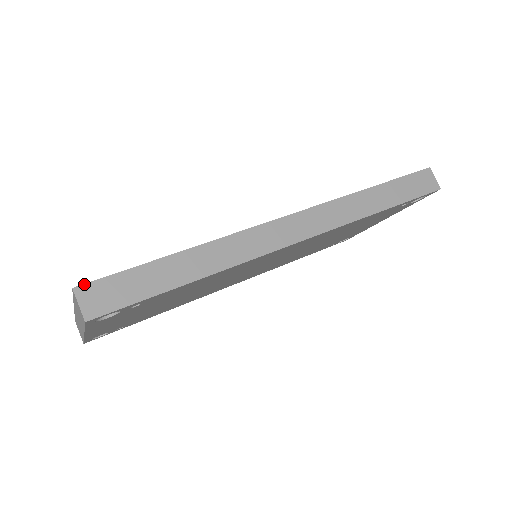
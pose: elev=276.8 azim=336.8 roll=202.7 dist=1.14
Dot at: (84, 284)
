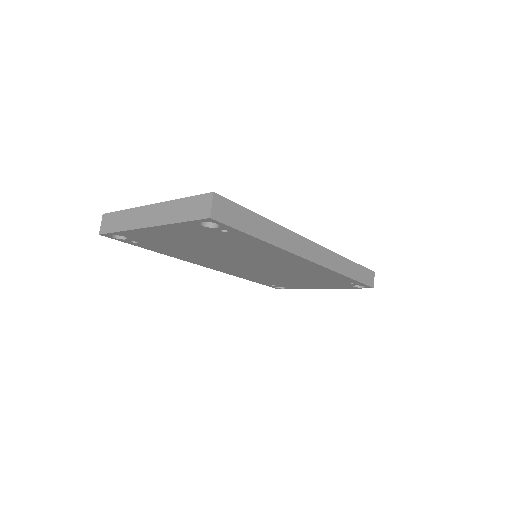
Dot at: (219, 195)
